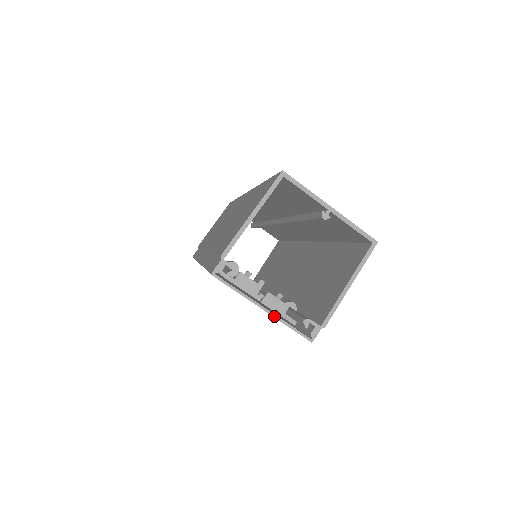
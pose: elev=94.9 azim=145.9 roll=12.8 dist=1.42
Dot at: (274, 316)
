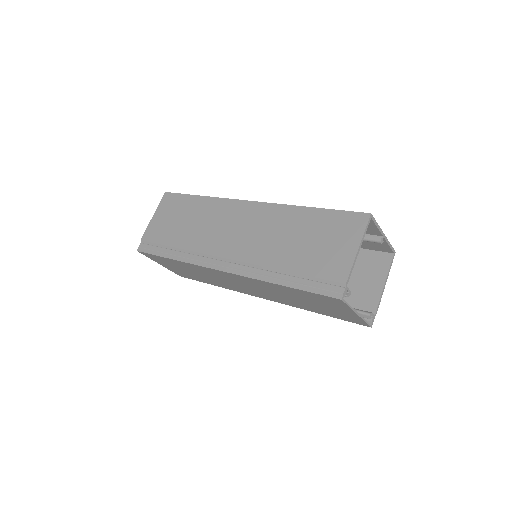
Dot at: (361, 317)
